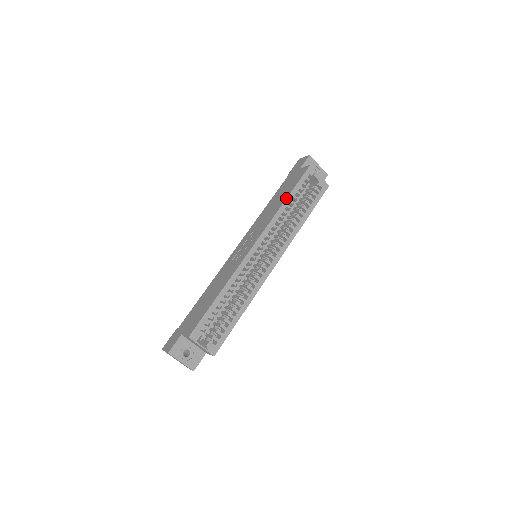
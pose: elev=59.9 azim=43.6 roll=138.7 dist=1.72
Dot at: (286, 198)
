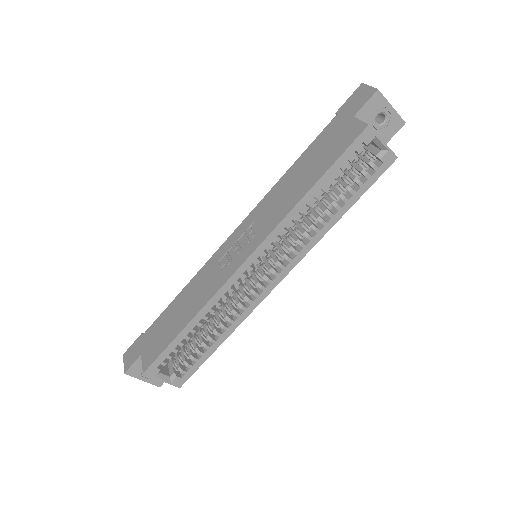
Dot at: (311, 187)
